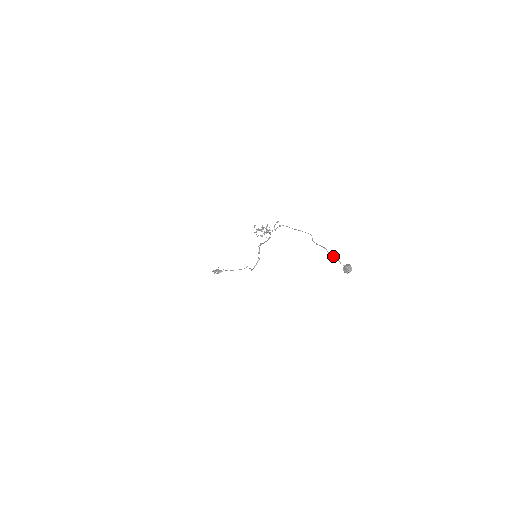
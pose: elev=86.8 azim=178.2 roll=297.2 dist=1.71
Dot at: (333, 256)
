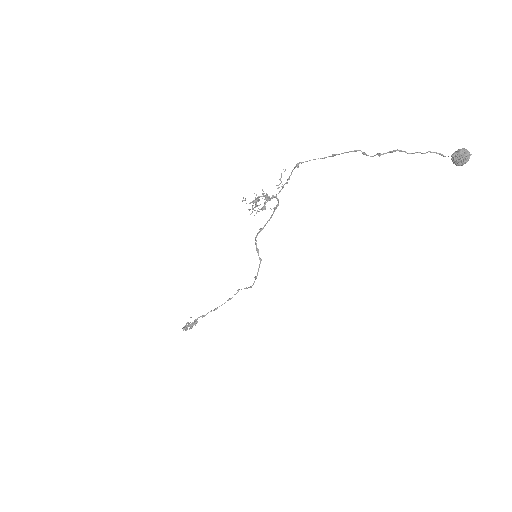
Dot at: (422, 153)
